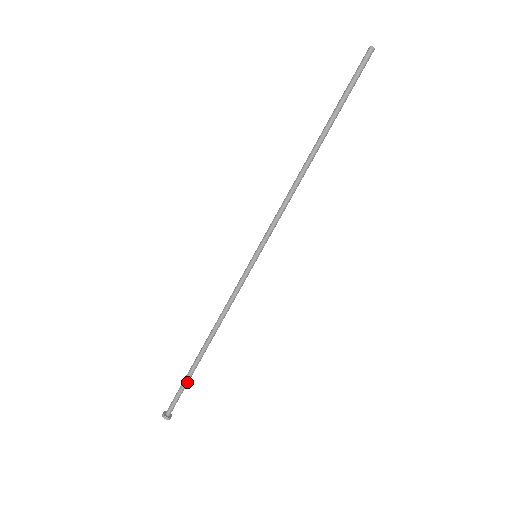
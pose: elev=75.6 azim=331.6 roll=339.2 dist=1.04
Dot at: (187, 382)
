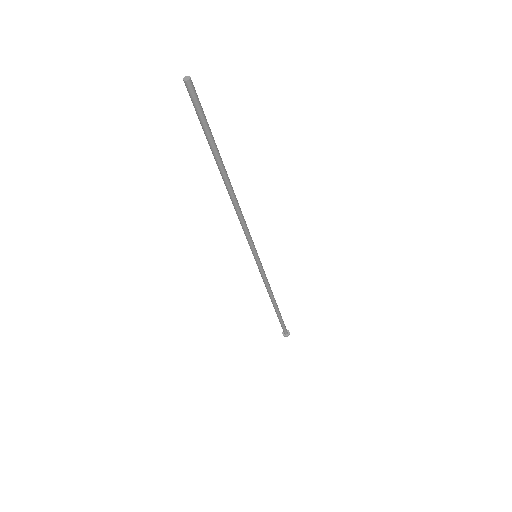
Dot at: (282, 320)
